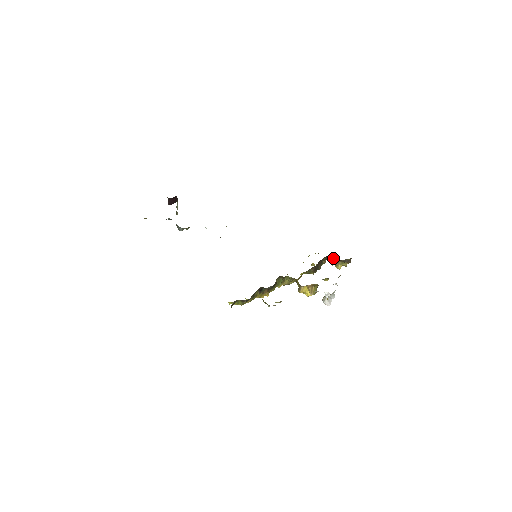
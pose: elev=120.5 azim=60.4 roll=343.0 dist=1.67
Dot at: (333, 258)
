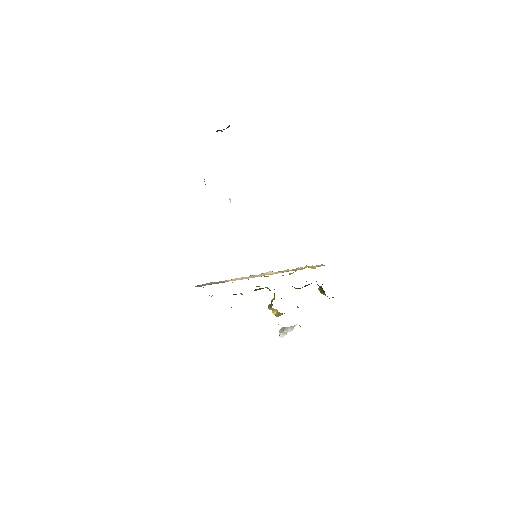
Dot at: (322, 288)
